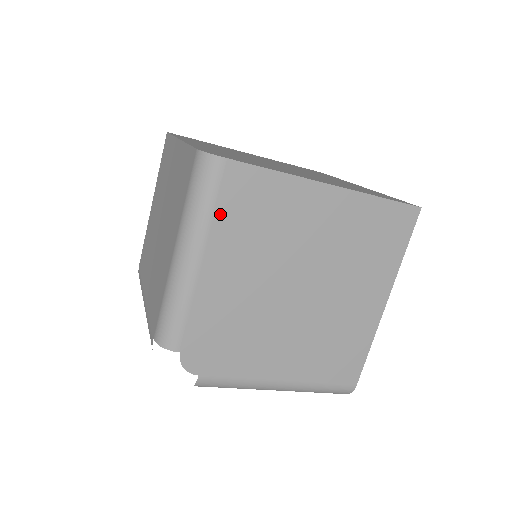
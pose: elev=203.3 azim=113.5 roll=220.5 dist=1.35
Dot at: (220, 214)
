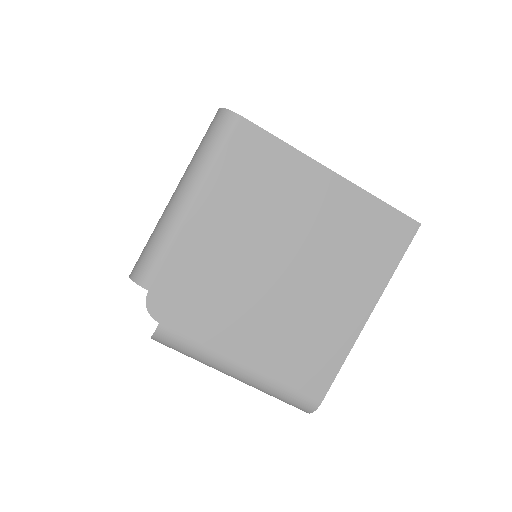
Dot at: (223, 165)
